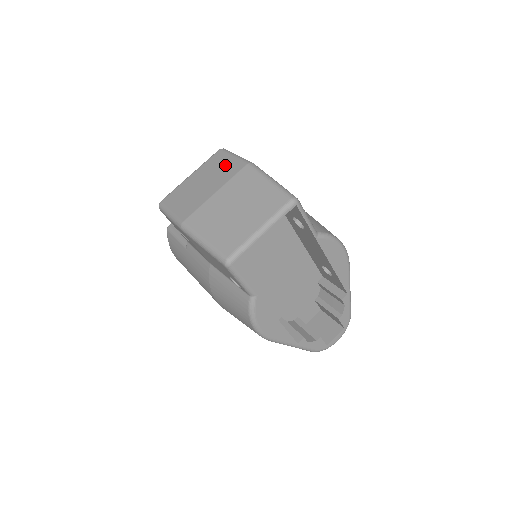
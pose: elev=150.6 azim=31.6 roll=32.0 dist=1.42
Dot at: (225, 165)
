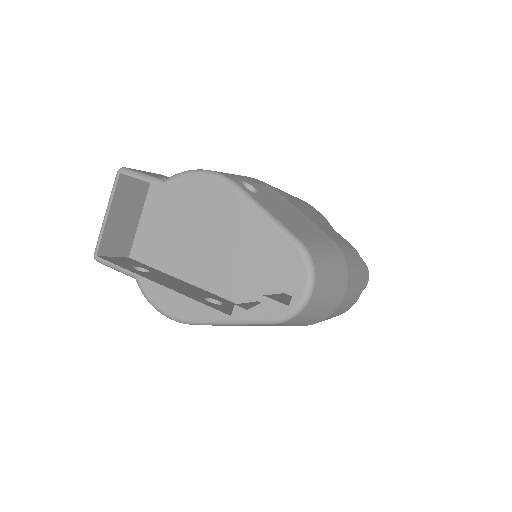
Dot at: occluded
